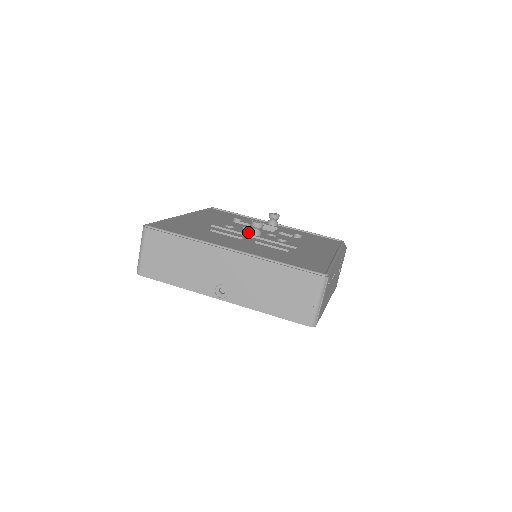
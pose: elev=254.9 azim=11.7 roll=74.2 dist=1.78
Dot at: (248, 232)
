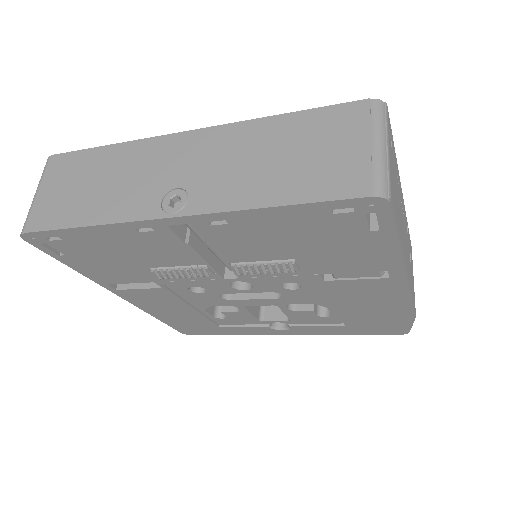
Dot at: occluded
